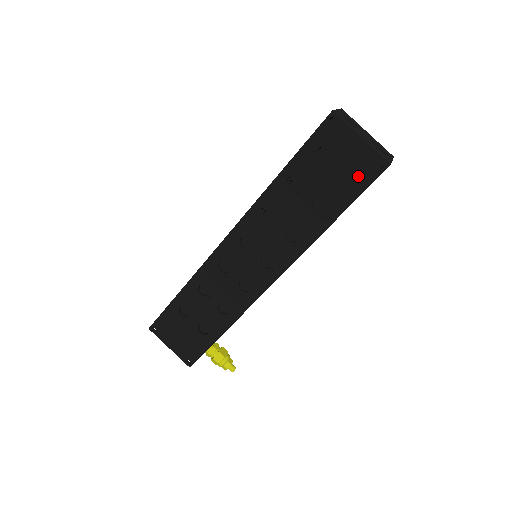
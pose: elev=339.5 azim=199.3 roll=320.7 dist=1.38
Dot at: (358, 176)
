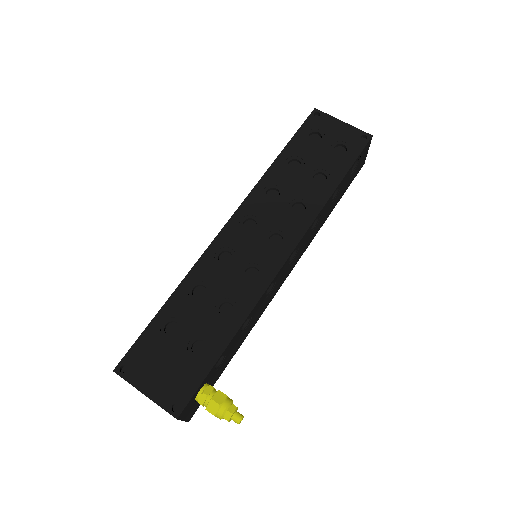
Dot at: (348, 148)
